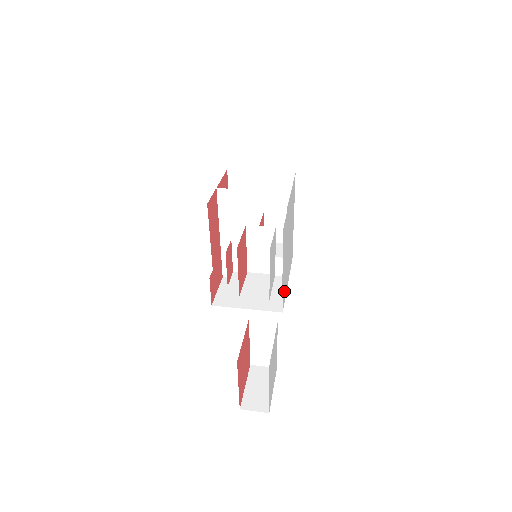
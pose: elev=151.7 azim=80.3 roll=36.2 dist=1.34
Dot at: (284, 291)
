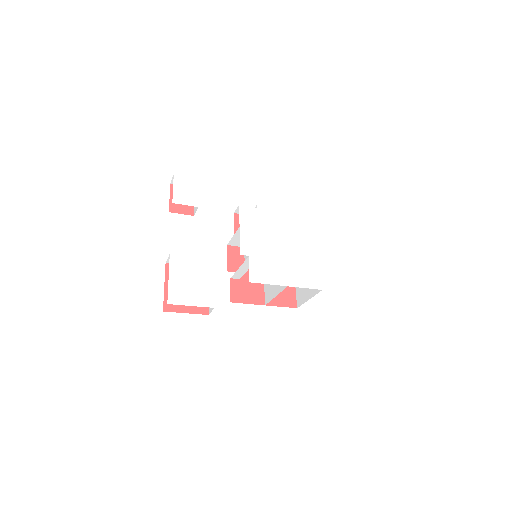
Dot at: (258, 270)
